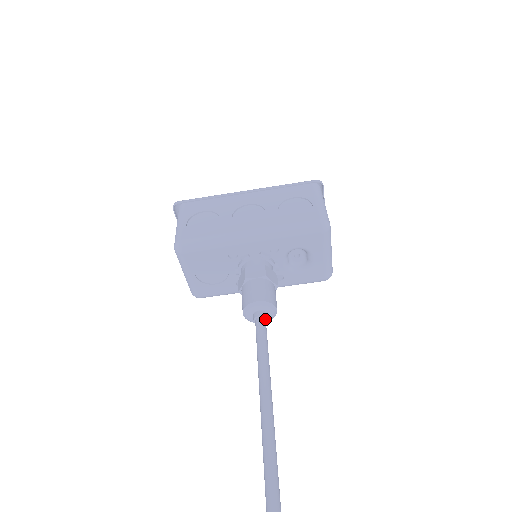
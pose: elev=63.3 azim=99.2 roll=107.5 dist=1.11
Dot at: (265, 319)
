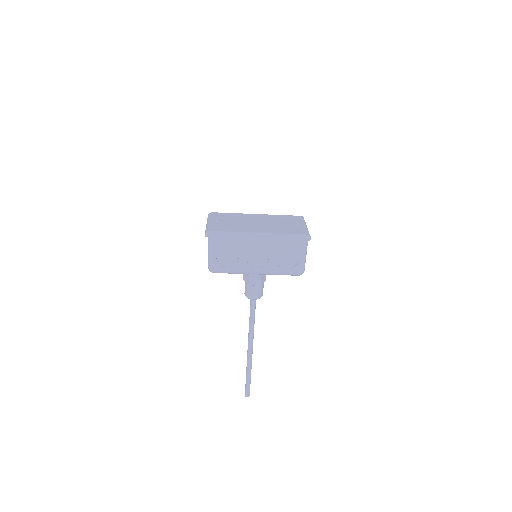
Dot at: occluded
